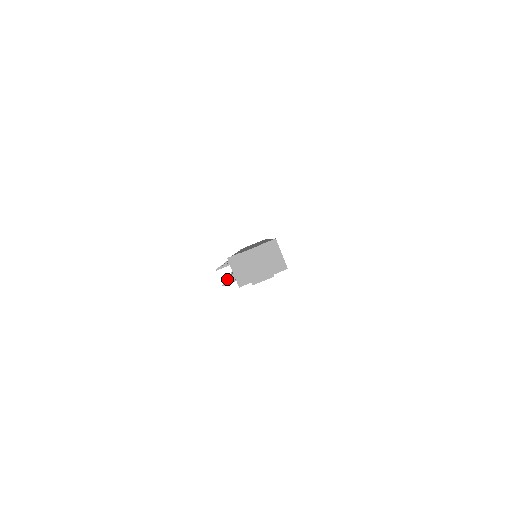
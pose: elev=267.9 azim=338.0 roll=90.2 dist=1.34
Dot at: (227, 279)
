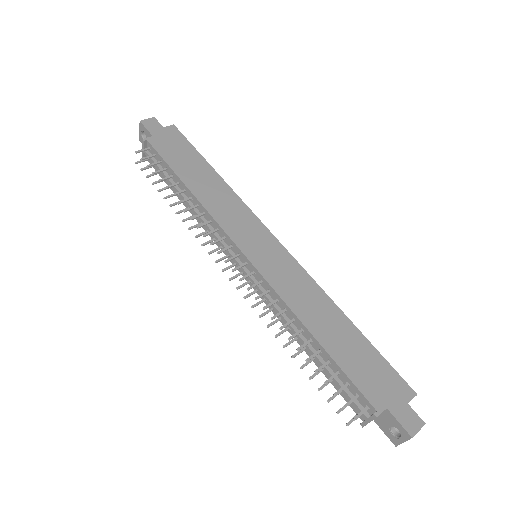
Dot at: (312, 378)
